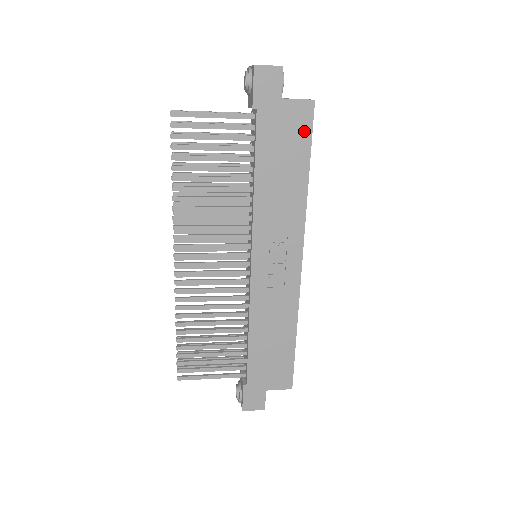
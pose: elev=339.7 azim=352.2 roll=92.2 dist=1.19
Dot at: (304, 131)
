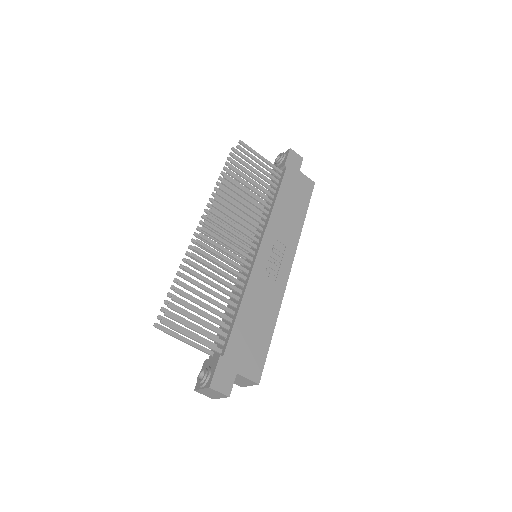
Dot at: (307, 193)
